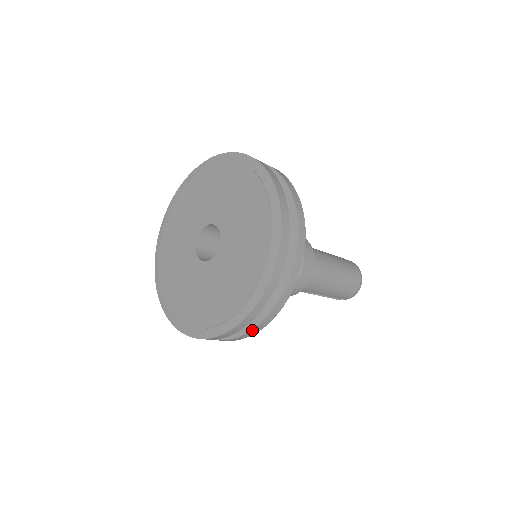
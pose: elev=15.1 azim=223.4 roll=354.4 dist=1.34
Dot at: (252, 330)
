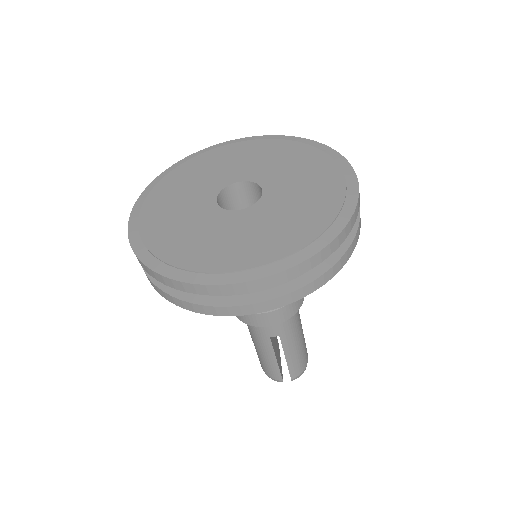
Dot at: (313, 282)
